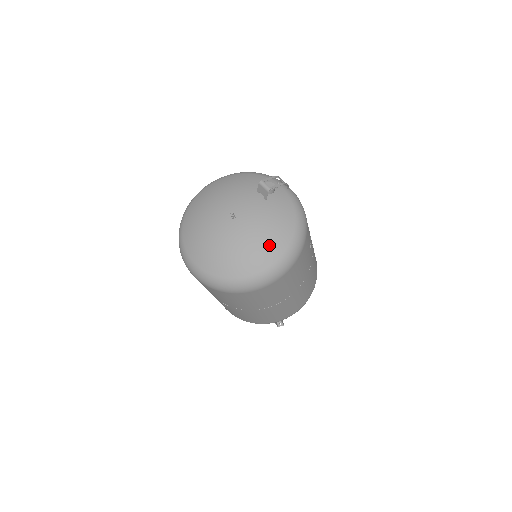
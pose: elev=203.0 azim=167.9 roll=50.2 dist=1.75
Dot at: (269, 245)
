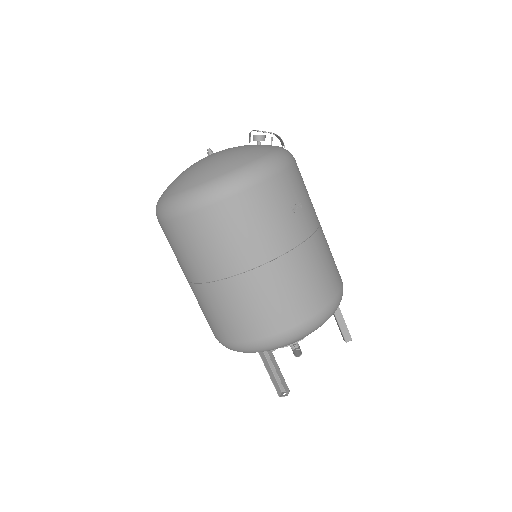
Dot at: (223, 163)
